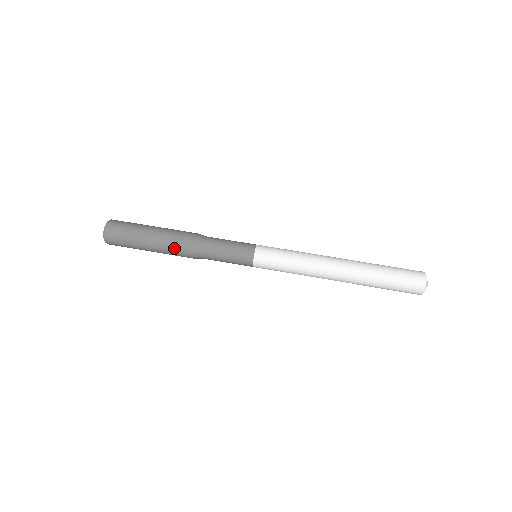
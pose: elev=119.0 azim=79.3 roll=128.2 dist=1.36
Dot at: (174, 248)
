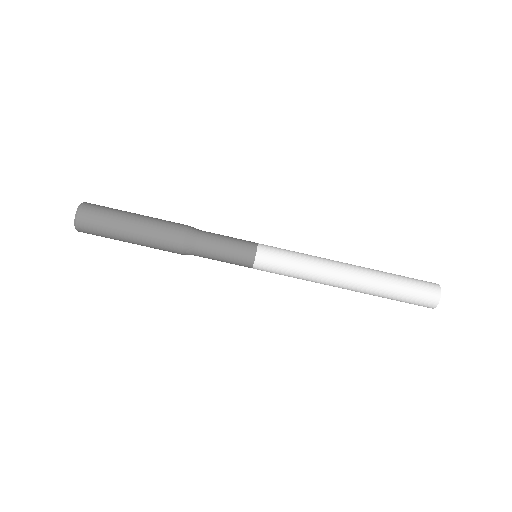
Dot at: occluded
